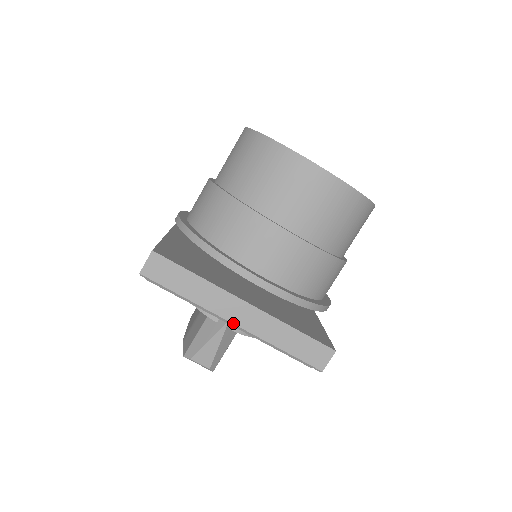
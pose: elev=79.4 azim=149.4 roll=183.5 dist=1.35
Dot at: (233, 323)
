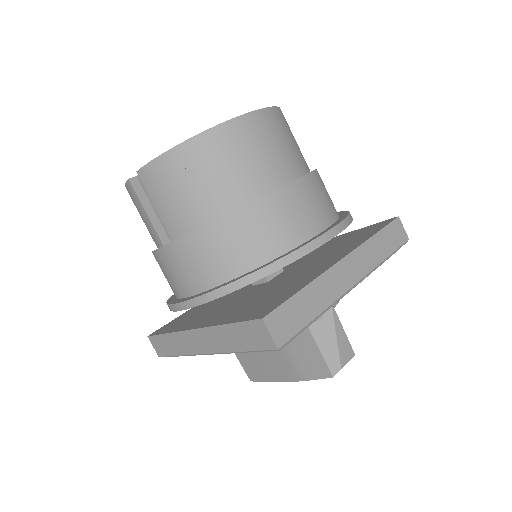
Dot at: (353, 286)
